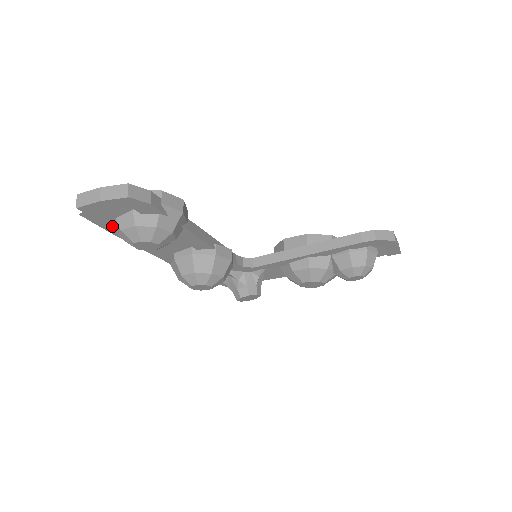
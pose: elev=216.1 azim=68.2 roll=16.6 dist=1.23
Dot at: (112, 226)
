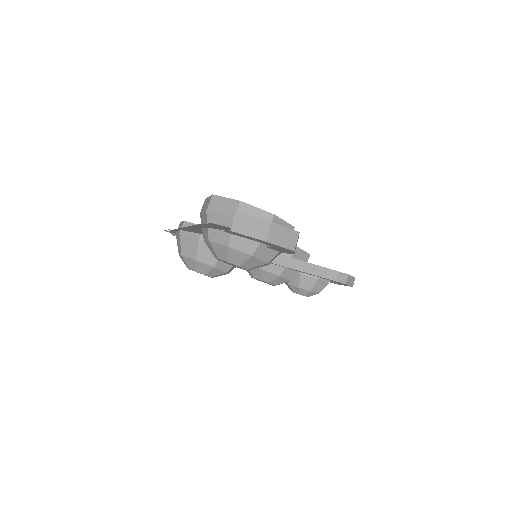
Dot at: (211, 227)
